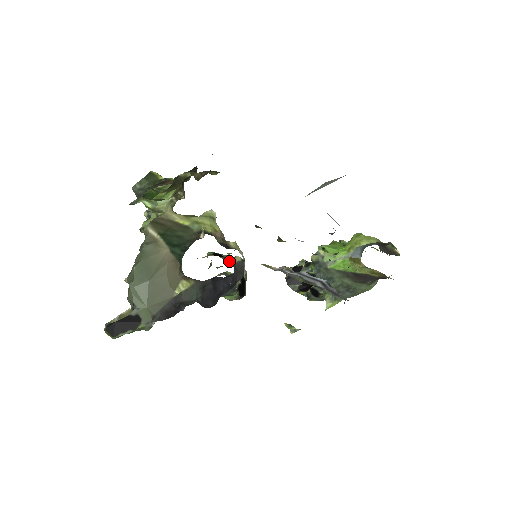
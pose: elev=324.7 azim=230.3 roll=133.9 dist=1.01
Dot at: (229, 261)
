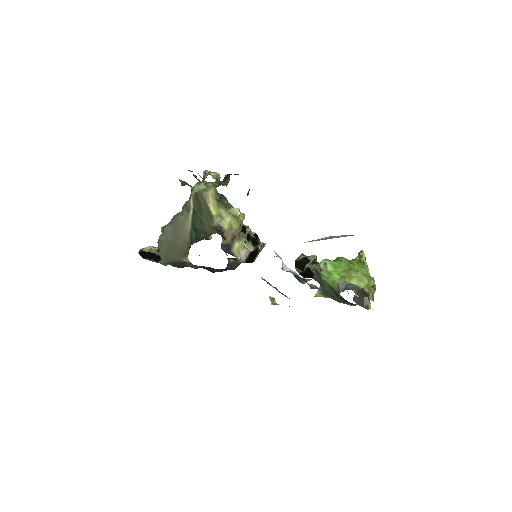
Dot at: (247, 238)
